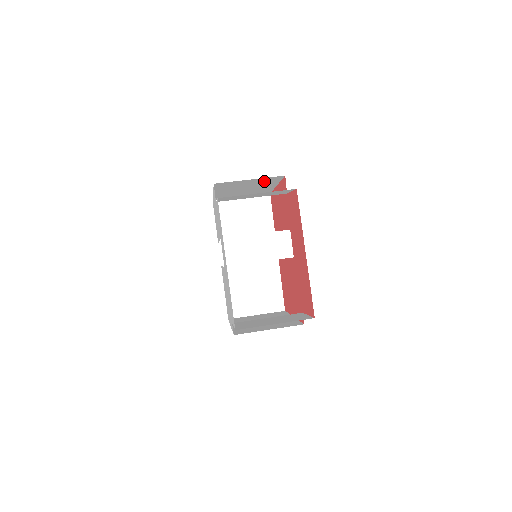
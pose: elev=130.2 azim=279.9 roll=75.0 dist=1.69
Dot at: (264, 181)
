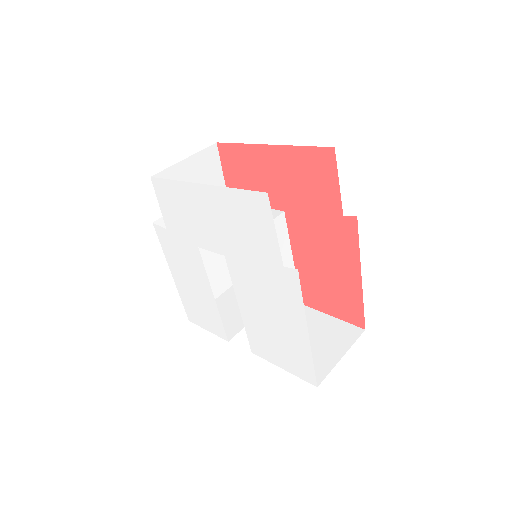
Dot at: occluded
